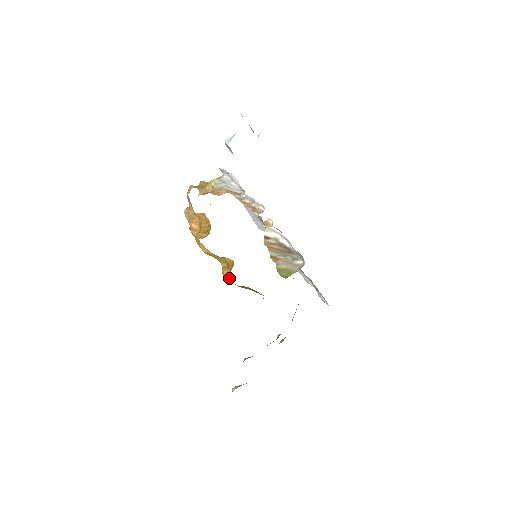
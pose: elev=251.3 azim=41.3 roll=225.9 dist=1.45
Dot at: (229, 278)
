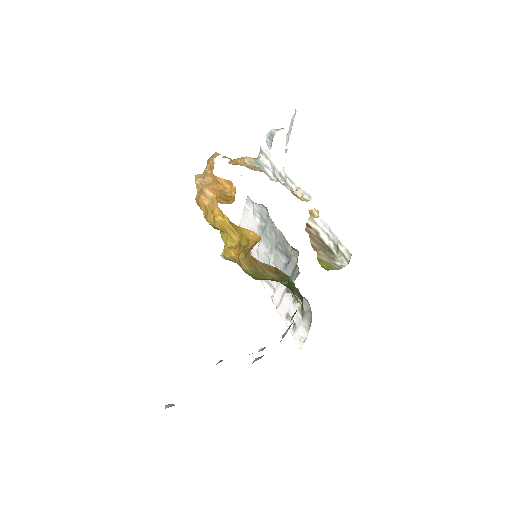
Dot at: (243, 255)
